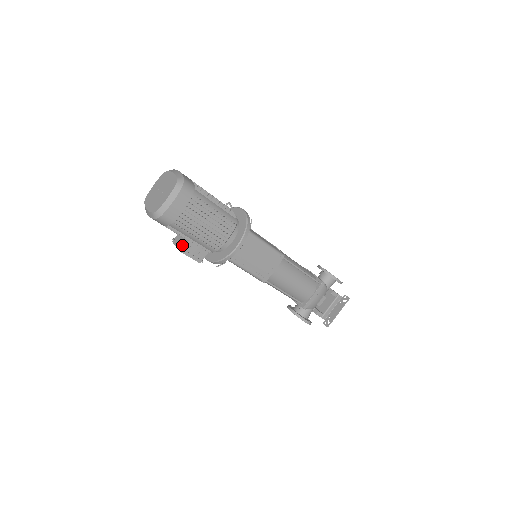
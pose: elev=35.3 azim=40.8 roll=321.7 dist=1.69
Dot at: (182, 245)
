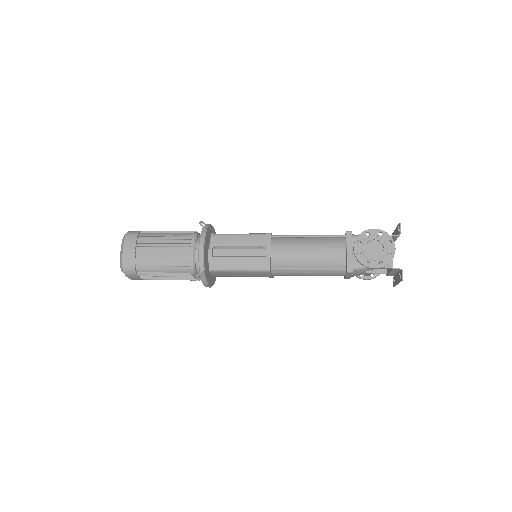
Dot at: occluded
